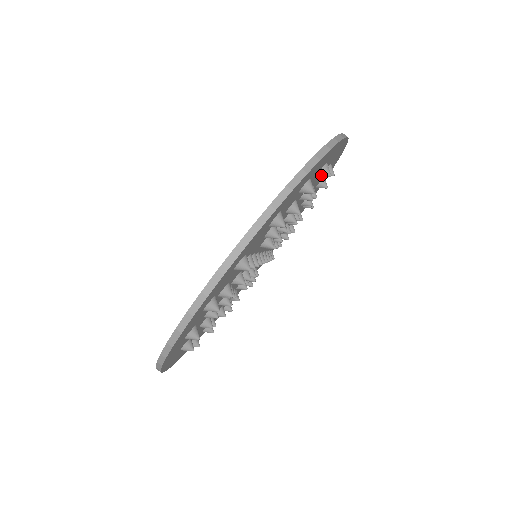
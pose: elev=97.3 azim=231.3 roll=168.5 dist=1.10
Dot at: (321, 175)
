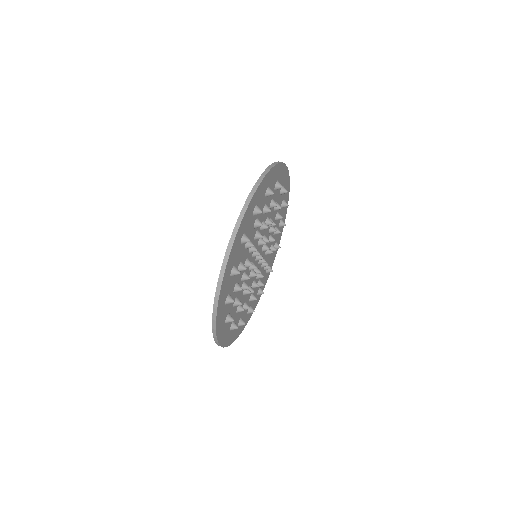
Dot at: occluded
